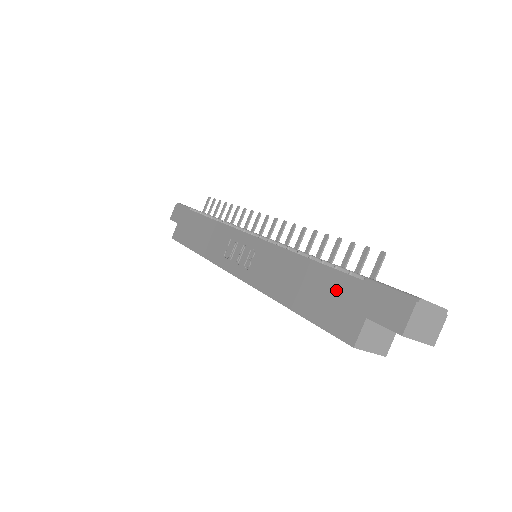
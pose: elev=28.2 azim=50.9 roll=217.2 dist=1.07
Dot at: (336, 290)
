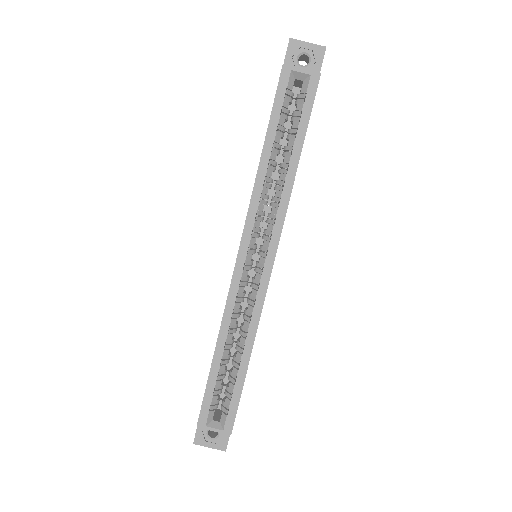
Dot at: occluded
